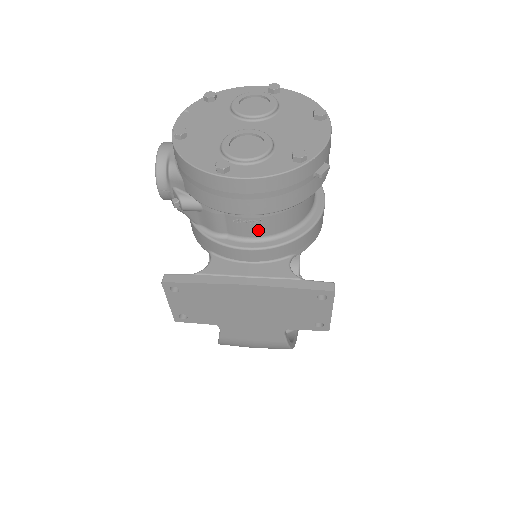
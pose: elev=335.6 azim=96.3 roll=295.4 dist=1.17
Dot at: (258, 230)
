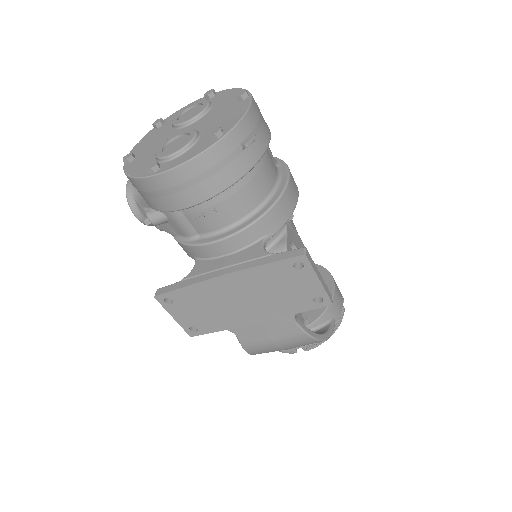
Dot at: (219, 220)
